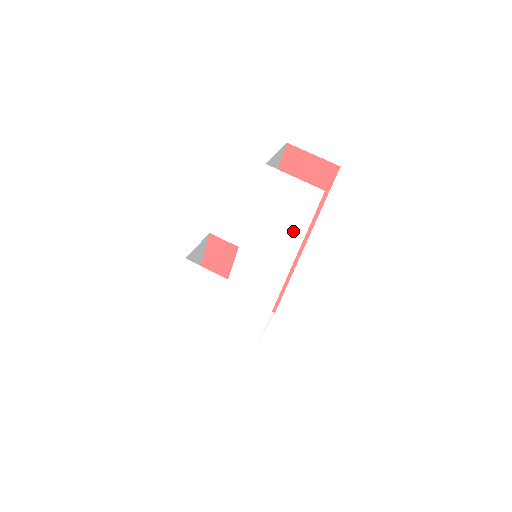
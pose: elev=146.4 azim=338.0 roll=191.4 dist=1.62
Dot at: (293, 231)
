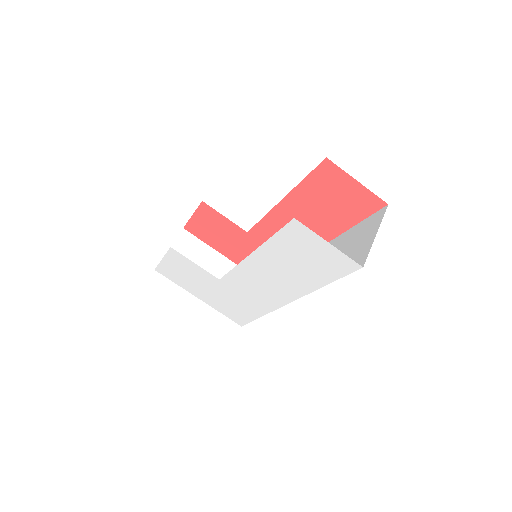
Dot at: (309, 279)
